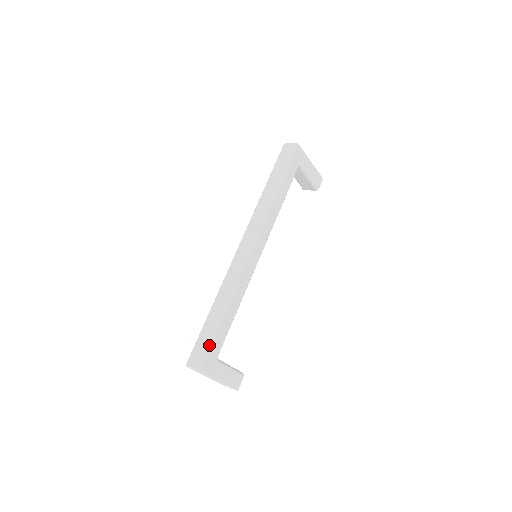
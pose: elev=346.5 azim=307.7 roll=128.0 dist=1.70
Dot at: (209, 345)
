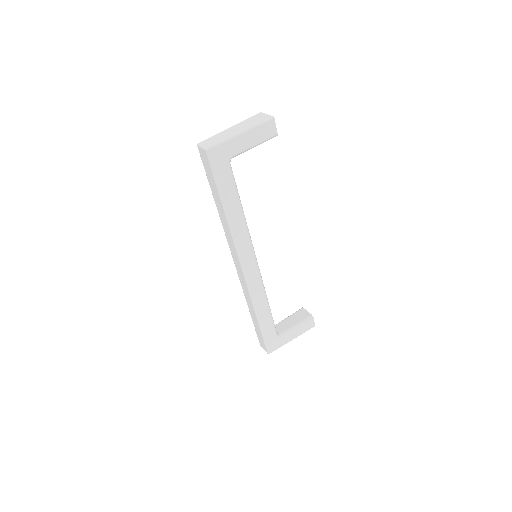
Dot at: (263, 340)
